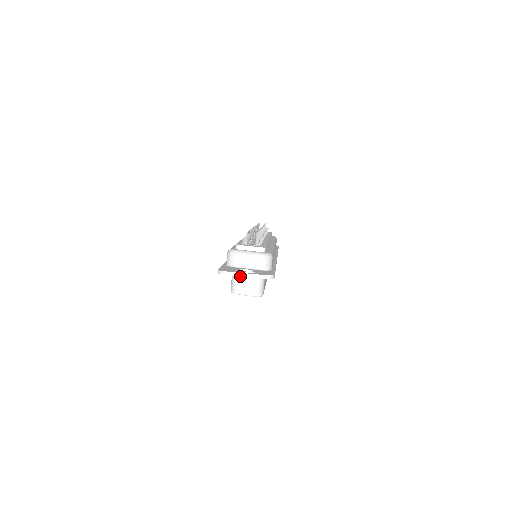
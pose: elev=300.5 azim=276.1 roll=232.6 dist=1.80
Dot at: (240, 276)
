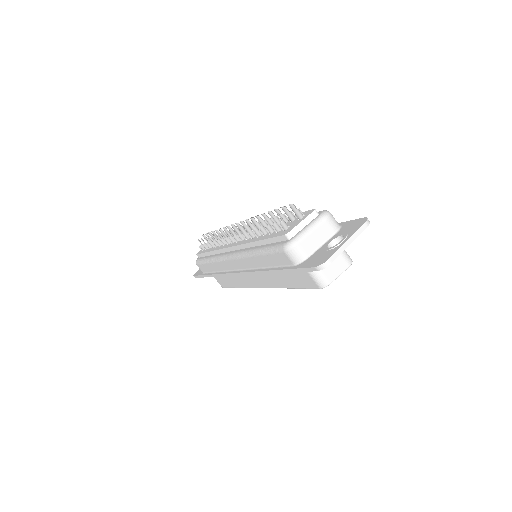
Dot at: occluded
